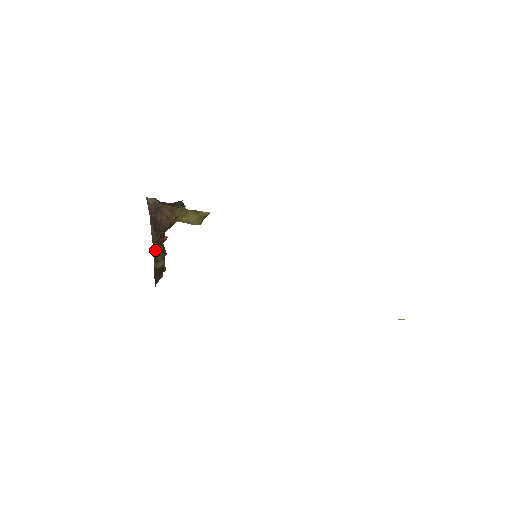
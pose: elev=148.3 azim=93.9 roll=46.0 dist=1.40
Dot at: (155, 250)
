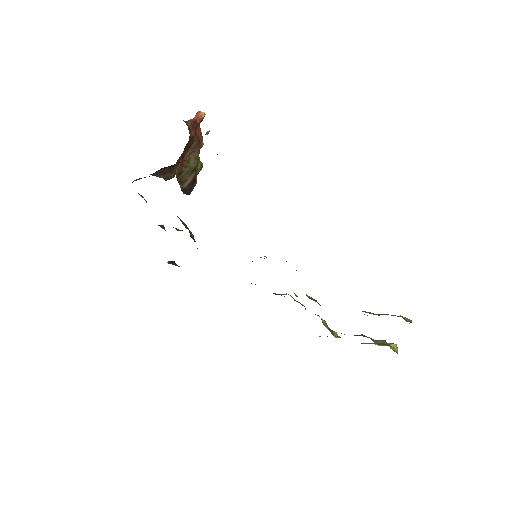
Dot at: (178, 174)
